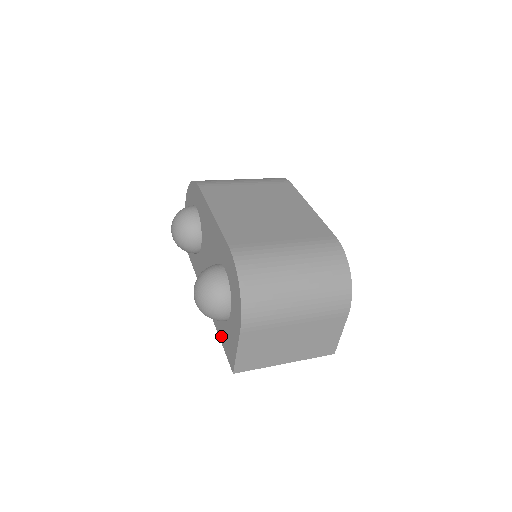
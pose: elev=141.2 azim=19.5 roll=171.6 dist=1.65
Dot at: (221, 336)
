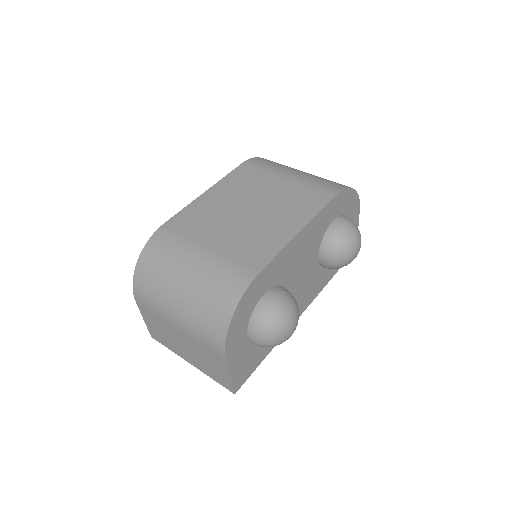
Dot at: occluded
